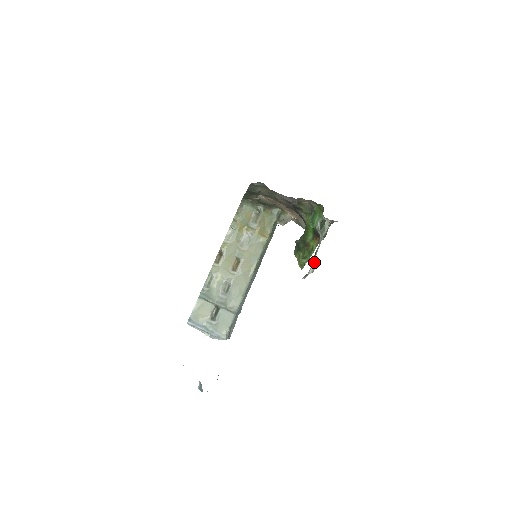
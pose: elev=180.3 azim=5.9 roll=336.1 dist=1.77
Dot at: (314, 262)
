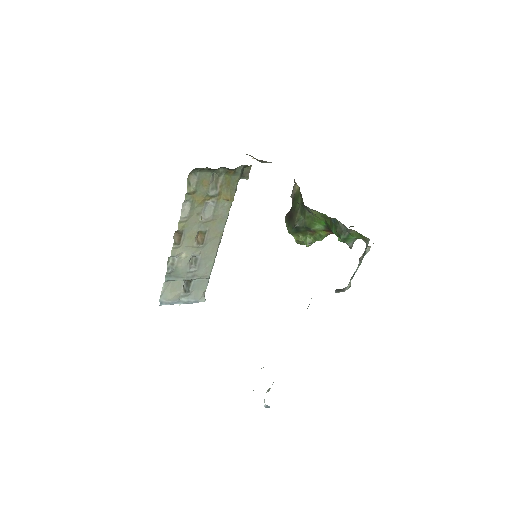
Dot at: occluded
